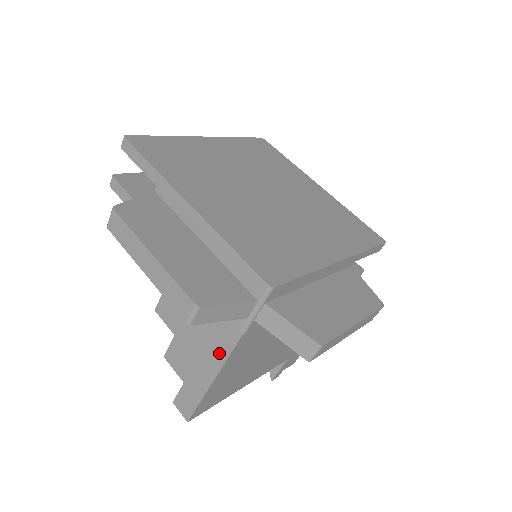
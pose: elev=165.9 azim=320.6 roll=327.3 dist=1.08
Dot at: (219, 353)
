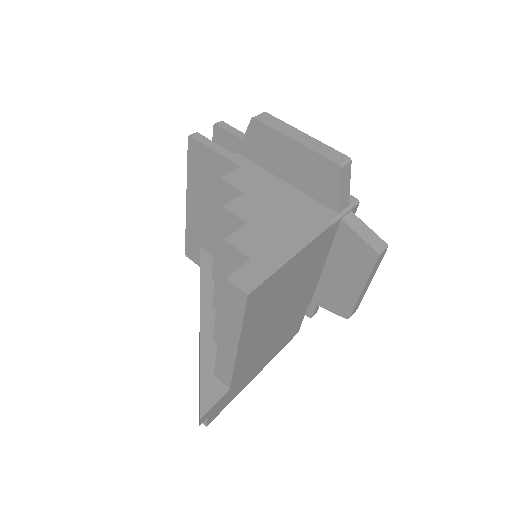
Dot at: (306, 234)
